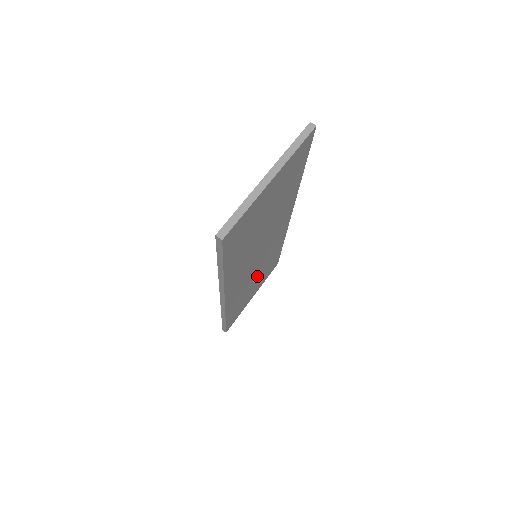
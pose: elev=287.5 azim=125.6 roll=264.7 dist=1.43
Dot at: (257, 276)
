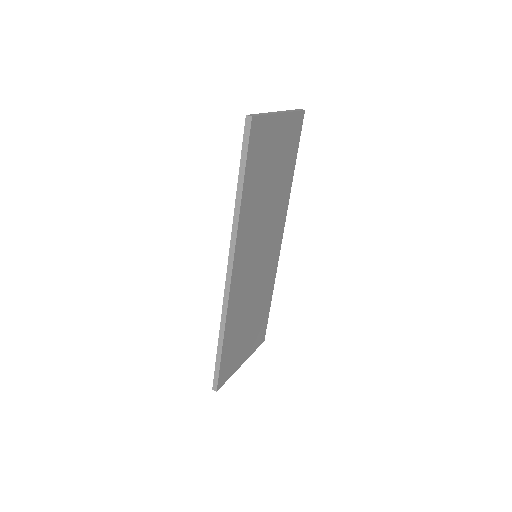
Dot at: (252, 309)
